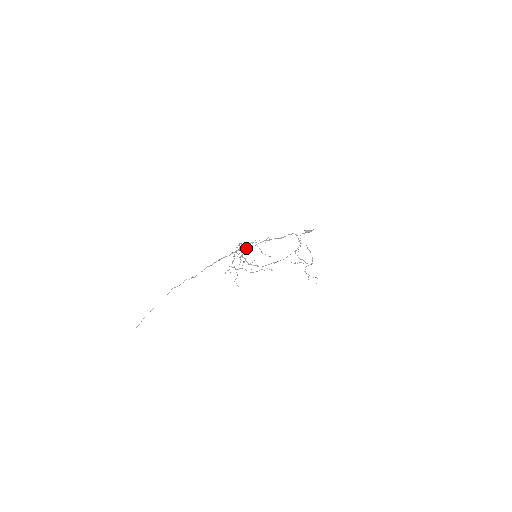
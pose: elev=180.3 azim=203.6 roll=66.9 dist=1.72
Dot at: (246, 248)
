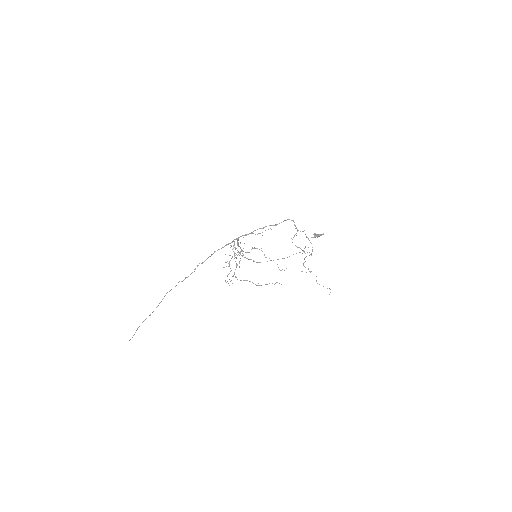
Dot at: occluded
